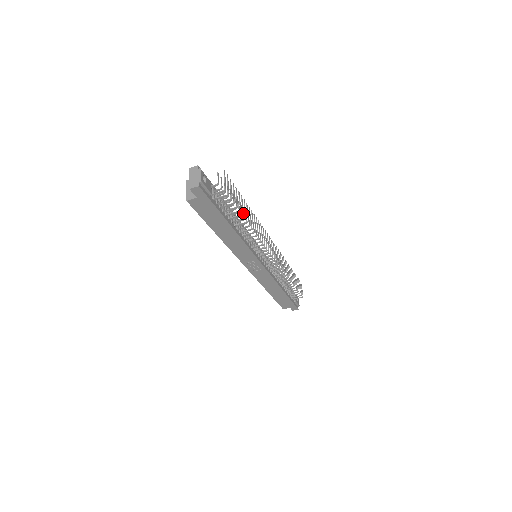
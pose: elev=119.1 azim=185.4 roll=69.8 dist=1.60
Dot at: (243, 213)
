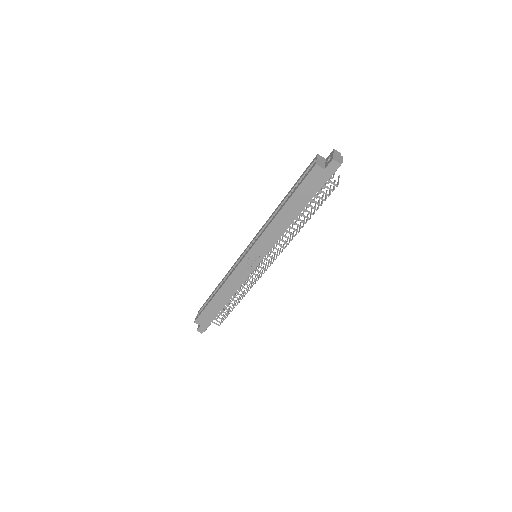
Dot at: occluded
